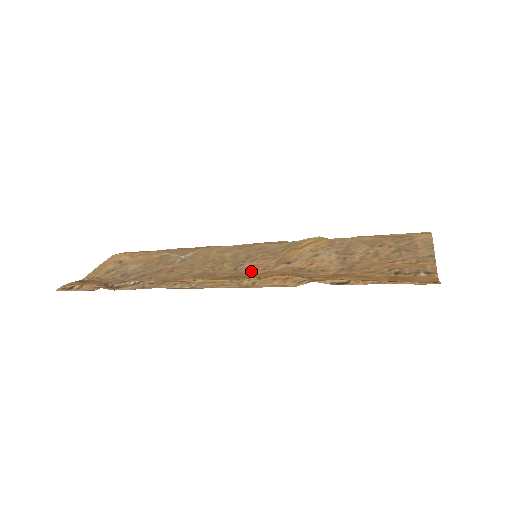
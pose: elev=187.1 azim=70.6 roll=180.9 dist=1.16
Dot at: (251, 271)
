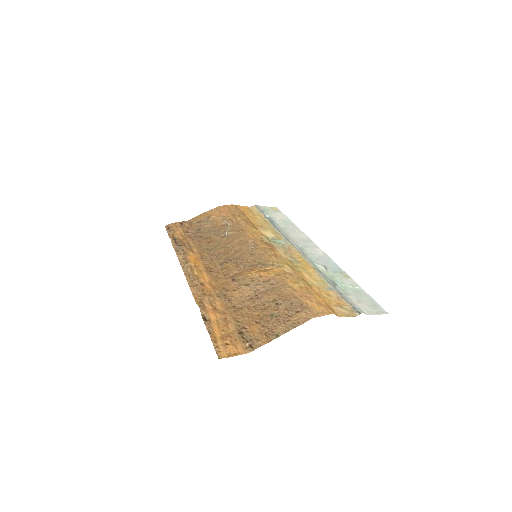
Dot at: (221, 272)
